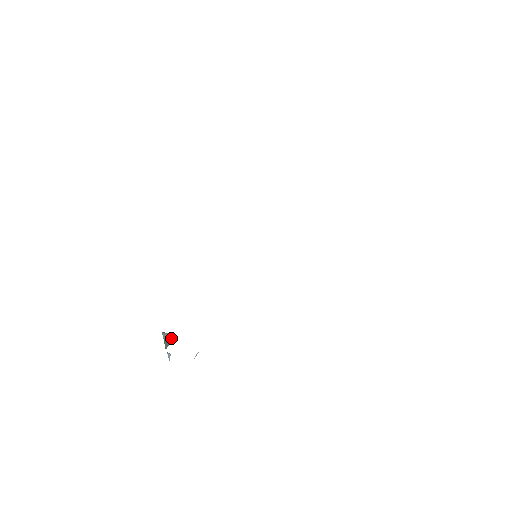
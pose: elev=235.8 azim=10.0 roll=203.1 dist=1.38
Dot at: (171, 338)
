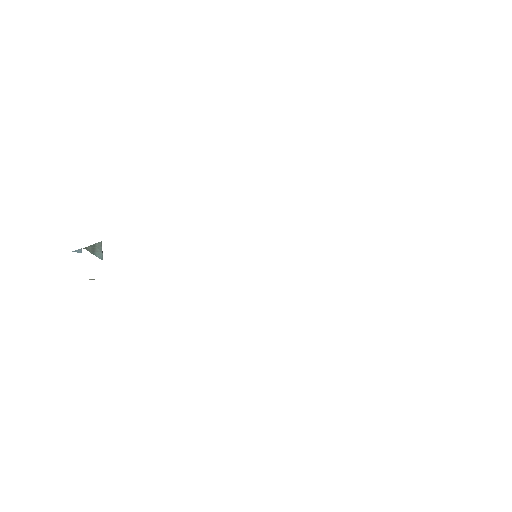
Dot at: (99, 255)
